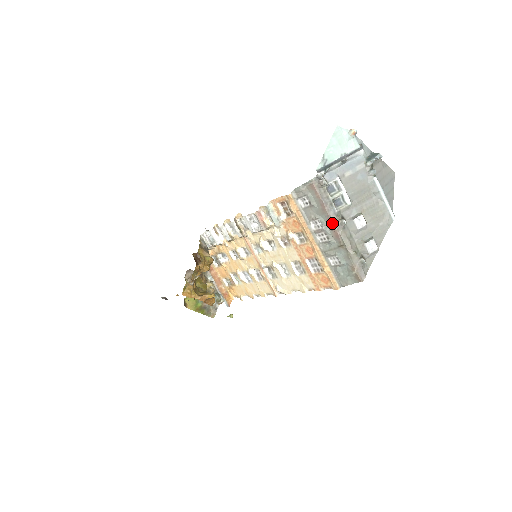
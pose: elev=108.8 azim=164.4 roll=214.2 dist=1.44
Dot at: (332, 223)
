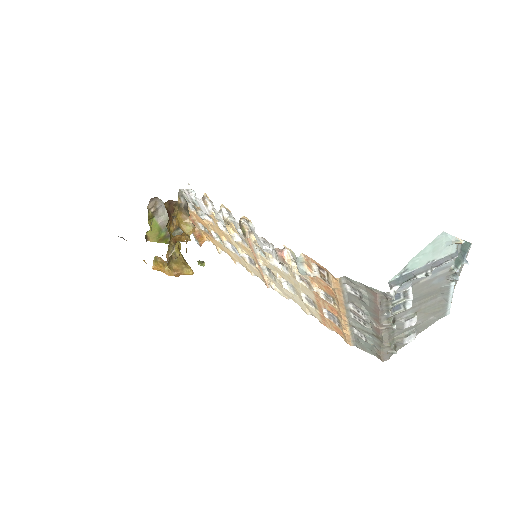
Dot at: (379, 324)
